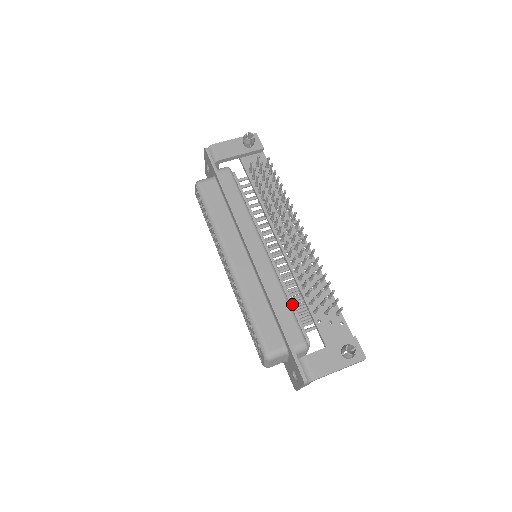
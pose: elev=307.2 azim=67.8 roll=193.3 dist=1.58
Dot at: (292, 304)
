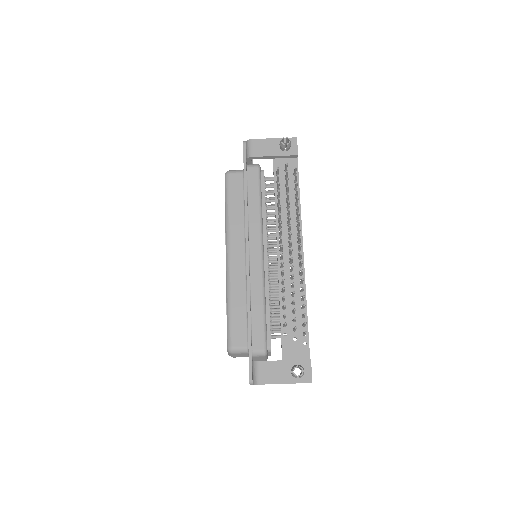
Dot at: (268, 311)
